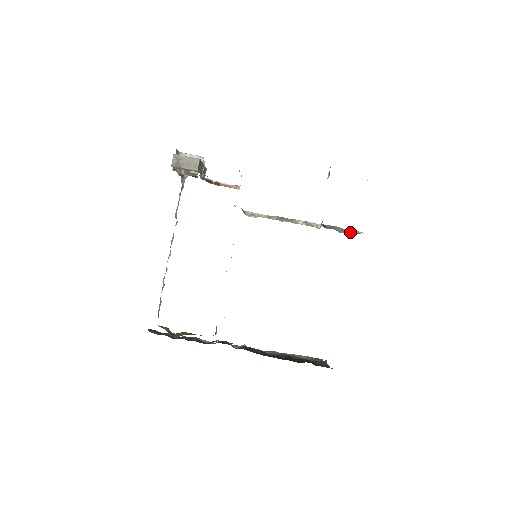
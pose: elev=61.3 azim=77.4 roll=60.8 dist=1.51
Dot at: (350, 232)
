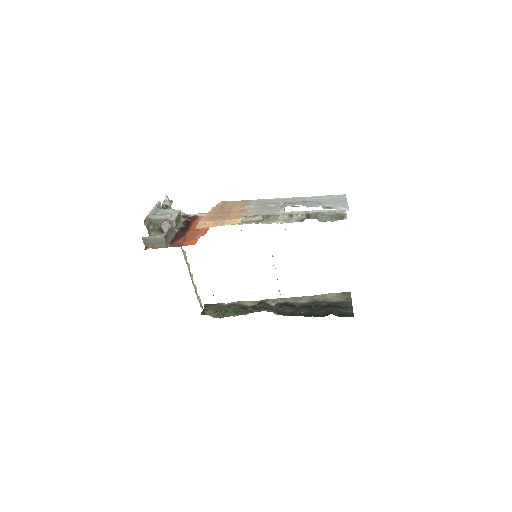
Dot at: (335, 216)
